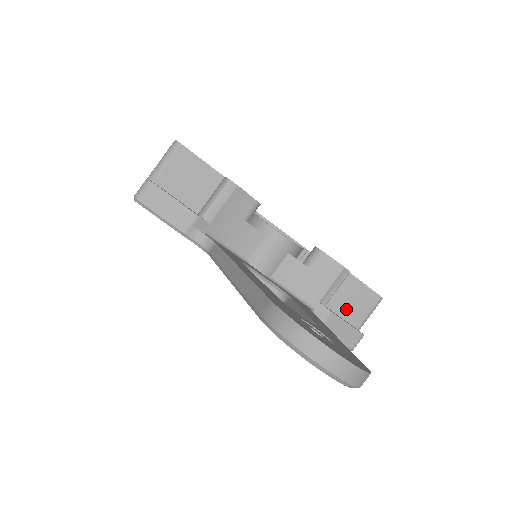
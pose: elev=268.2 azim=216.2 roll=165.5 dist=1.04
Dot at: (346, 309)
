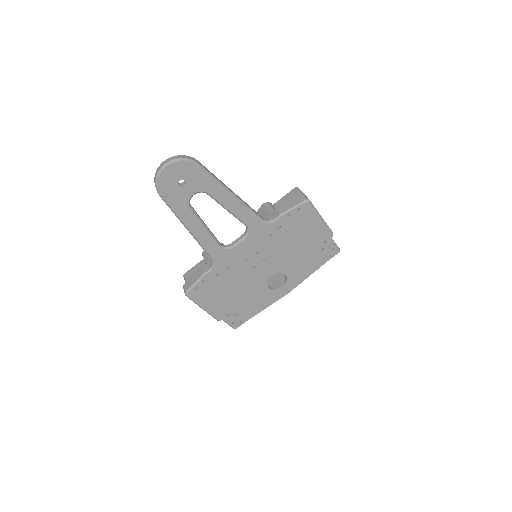
Dot at: occluded
